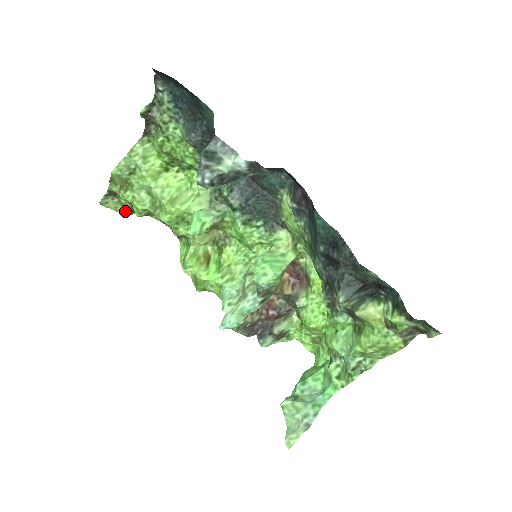
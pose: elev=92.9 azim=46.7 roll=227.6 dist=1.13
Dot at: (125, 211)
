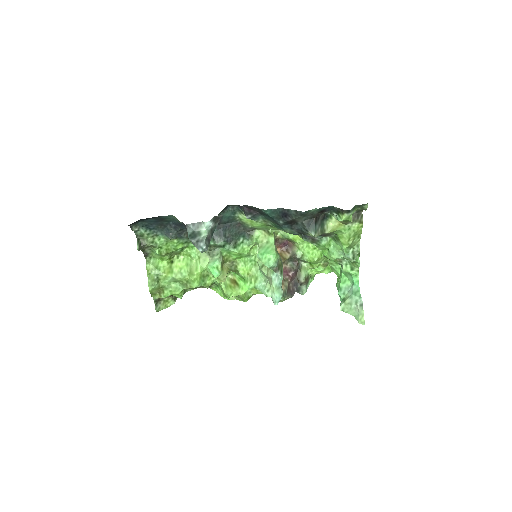
Dot at: (171, 303)
